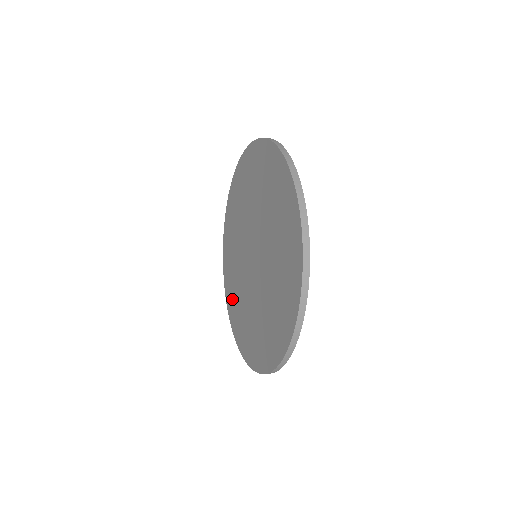
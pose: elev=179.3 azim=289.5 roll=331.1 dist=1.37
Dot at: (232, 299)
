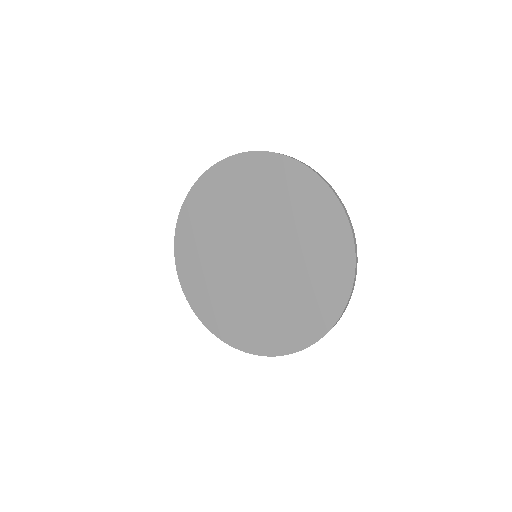
Dot at: (207, 302)
